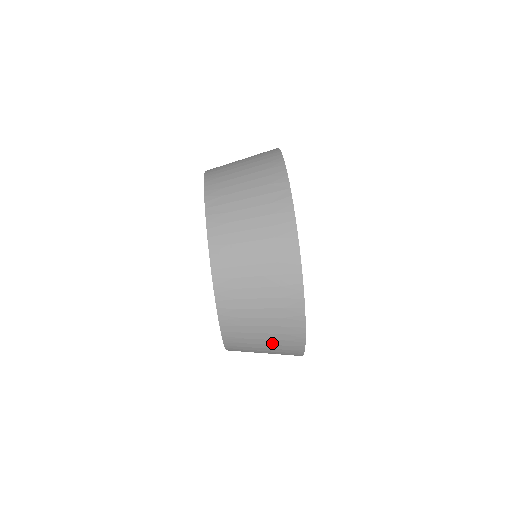
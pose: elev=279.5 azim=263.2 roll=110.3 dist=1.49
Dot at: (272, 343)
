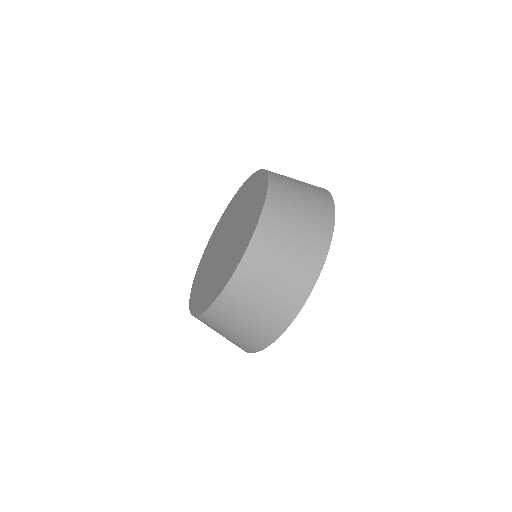
Dot at: occluded
